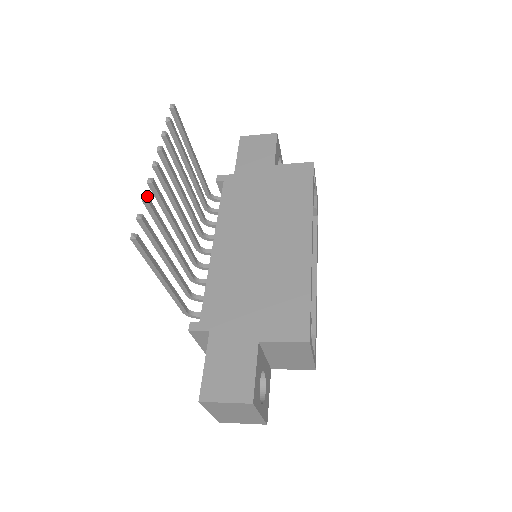
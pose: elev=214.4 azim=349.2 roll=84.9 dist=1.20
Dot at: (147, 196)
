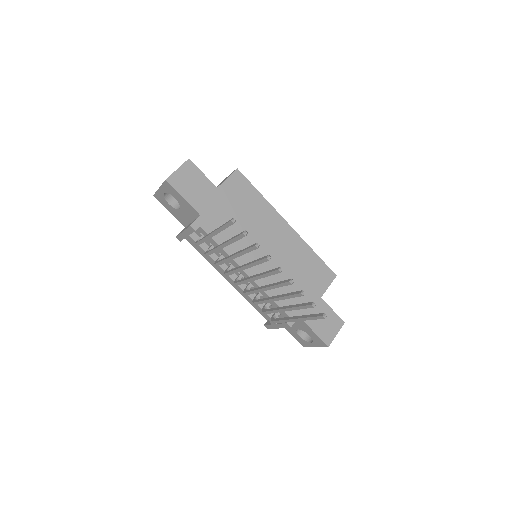
Dot at: (303, 291)
